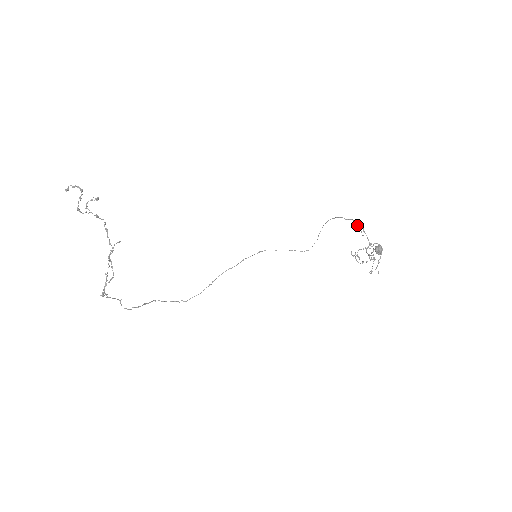
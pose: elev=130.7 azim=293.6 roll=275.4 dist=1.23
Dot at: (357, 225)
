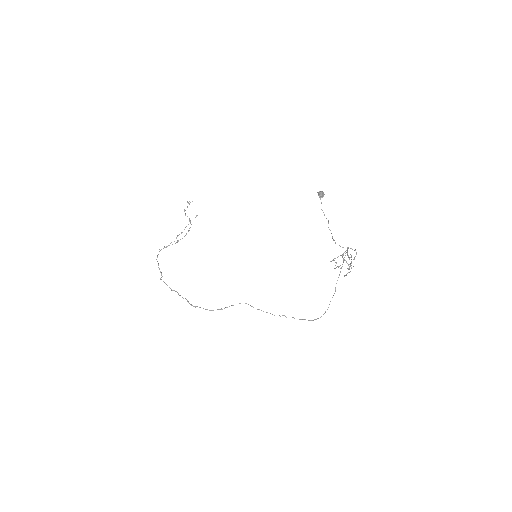
Dot at: (347, 255)
